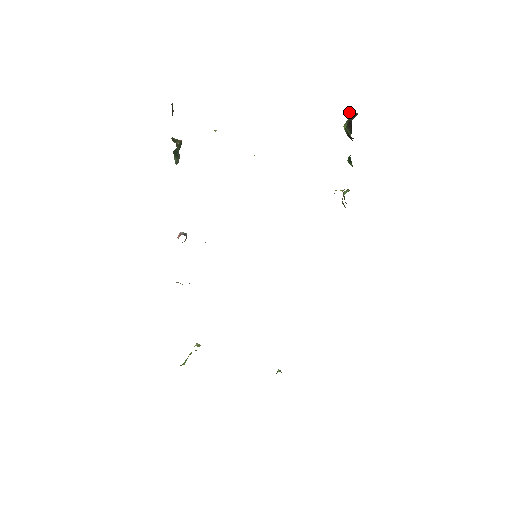
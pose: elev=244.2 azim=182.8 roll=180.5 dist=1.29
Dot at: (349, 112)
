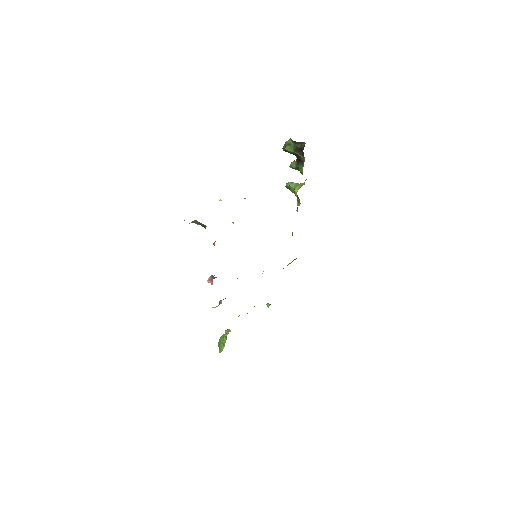
Dot at: (295, 142)
